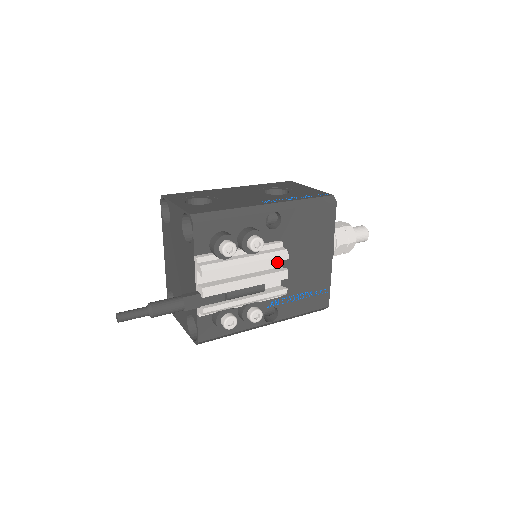
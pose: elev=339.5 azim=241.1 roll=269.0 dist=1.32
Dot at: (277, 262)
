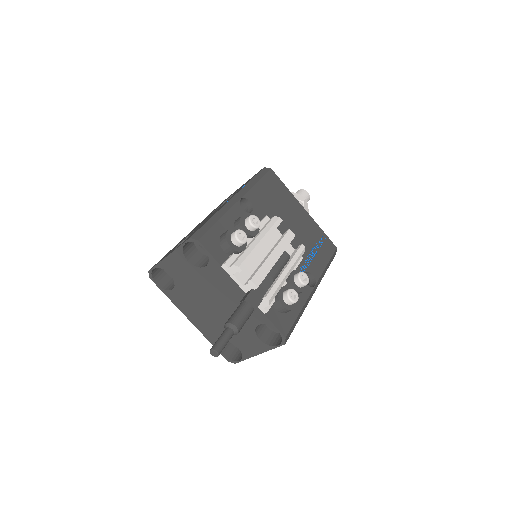
Dot at: (277, 233)
